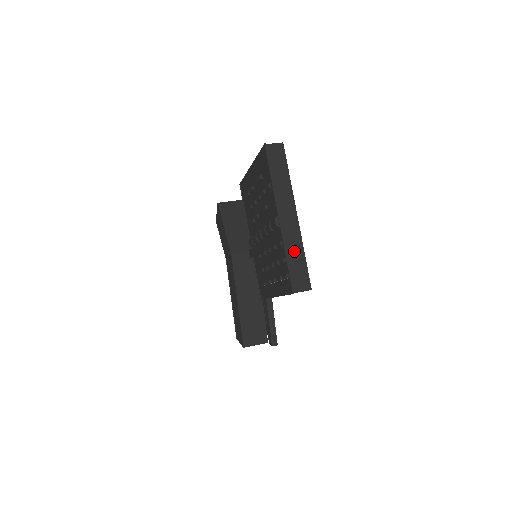
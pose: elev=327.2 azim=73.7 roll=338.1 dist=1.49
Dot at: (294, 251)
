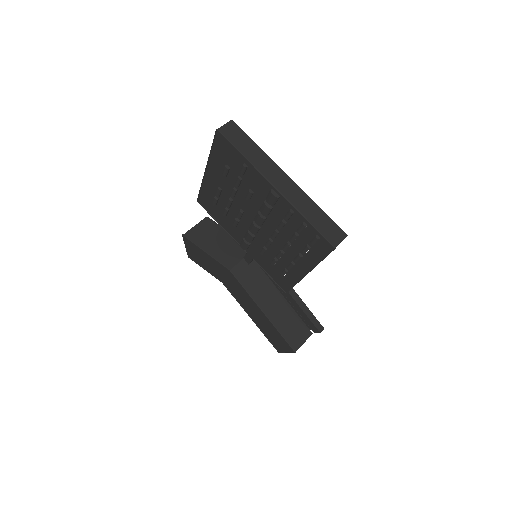
Dot at: (309, 210)
